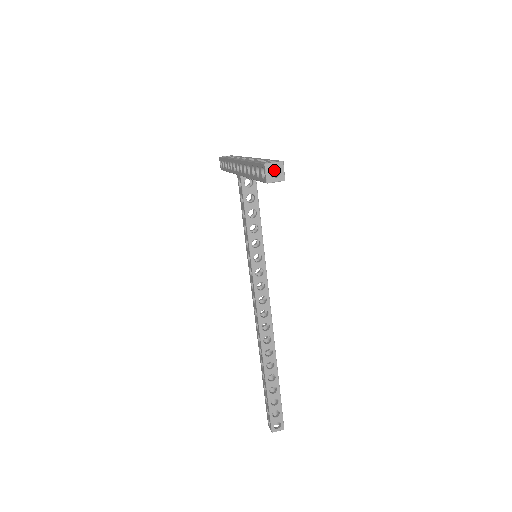
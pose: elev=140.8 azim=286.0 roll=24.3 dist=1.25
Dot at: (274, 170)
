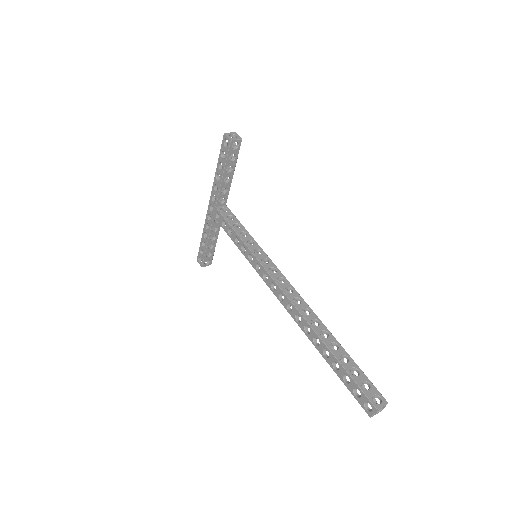
Dot at: occluded
